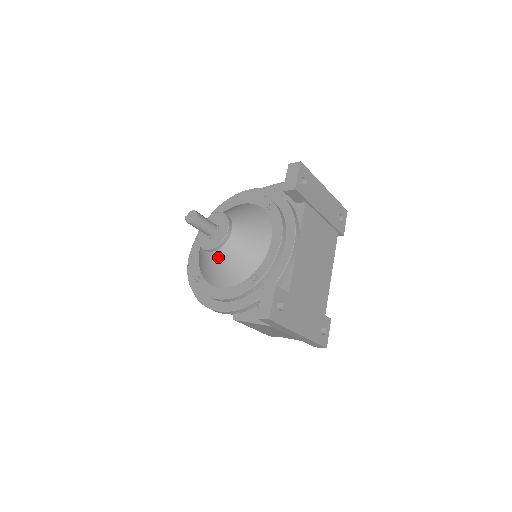
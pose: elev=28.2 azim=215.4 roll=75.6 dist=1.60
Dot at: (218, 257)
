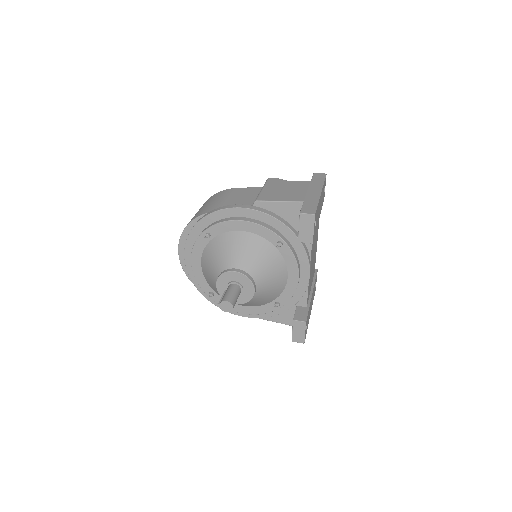
Dot at: occluded
